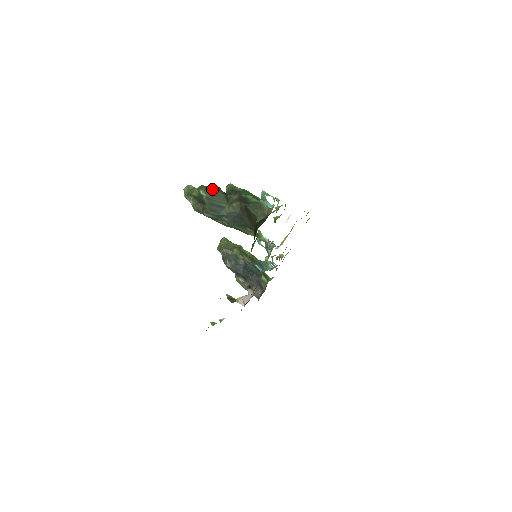
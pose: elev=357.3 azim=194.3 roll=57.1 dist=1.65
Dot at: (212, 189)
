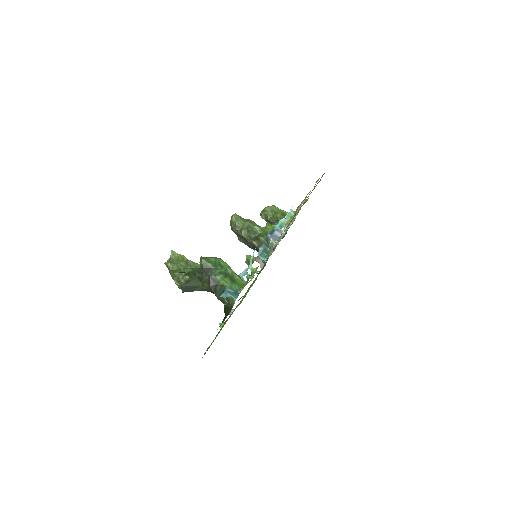
Dot at: (183, 279)
